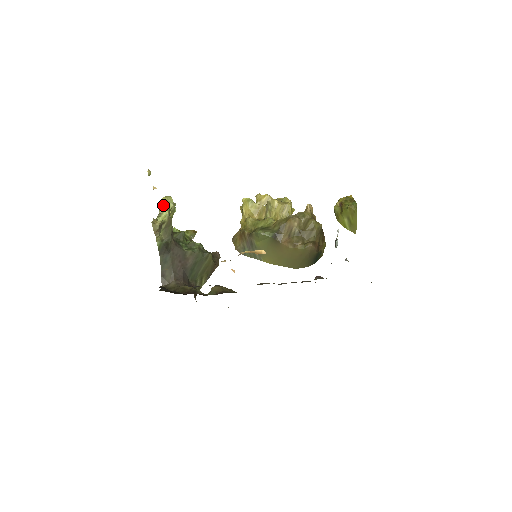
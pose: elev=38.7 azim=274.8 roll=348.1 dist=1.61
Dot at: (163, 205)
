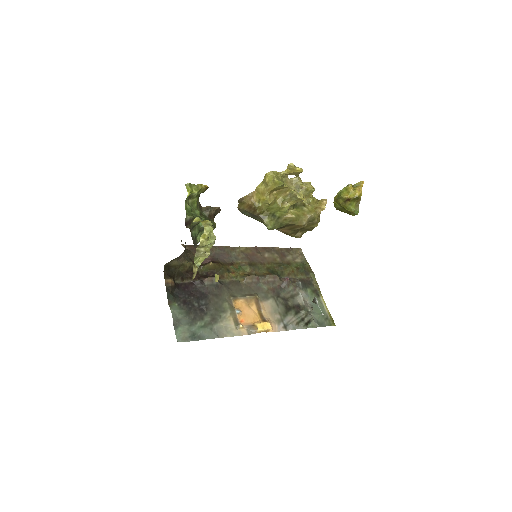
Dot at: (204, 245)
